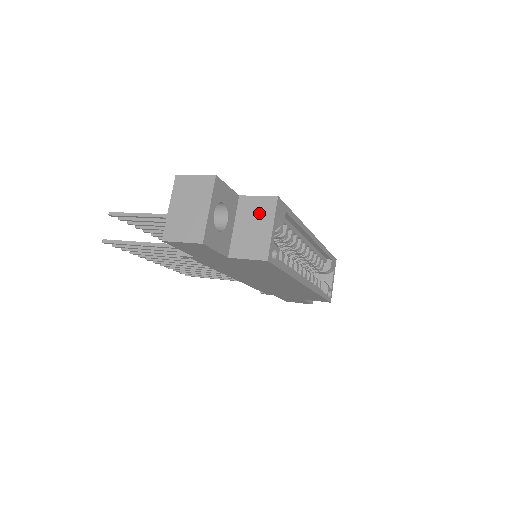
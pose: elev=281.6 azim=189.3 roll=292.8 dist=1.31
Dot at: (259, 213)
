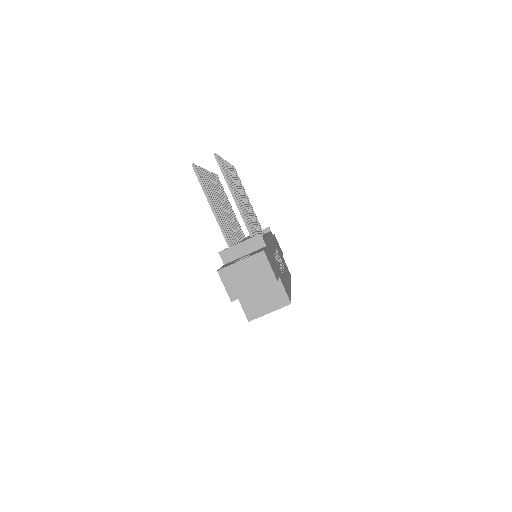
Dot at: (274, 298)
